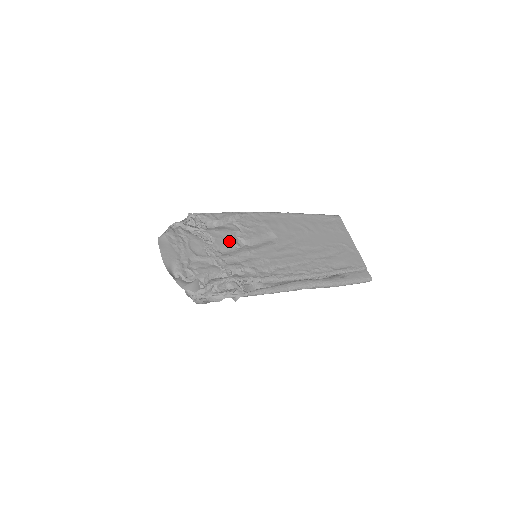
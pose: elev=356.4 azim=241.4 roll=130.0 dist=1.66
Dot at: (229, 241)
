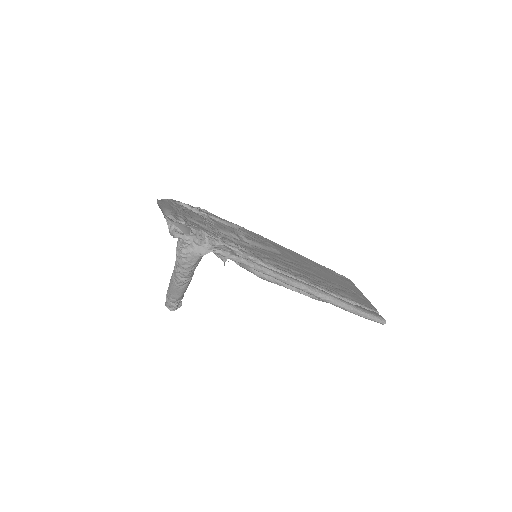
Dot at: (230, 231)
